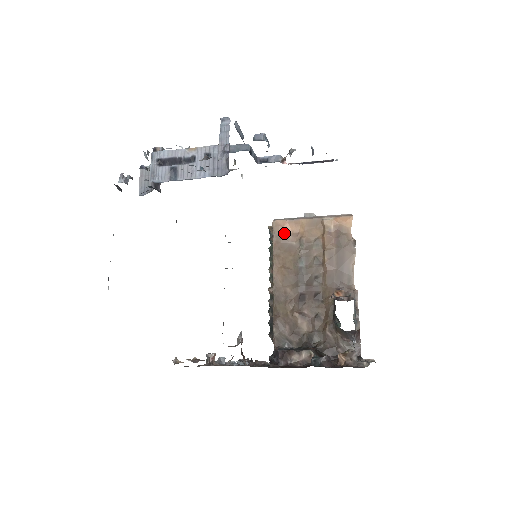
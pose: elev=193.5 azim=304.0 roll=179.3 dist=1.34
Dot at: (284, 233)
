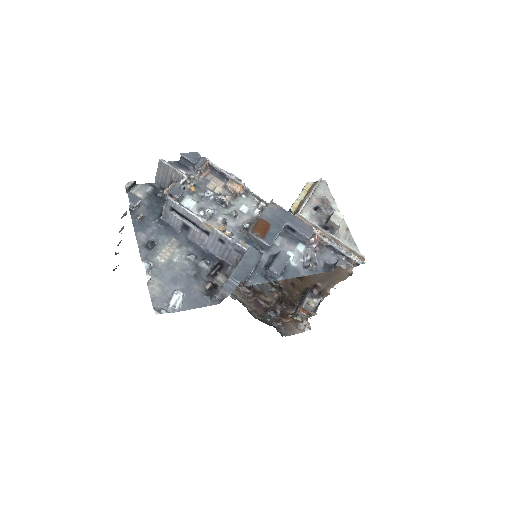
Dot at: occluded
